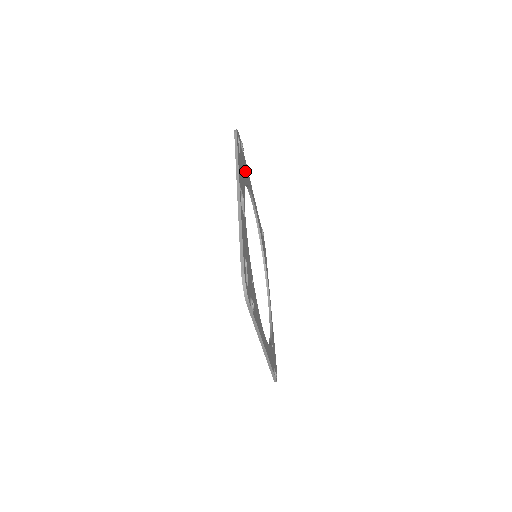
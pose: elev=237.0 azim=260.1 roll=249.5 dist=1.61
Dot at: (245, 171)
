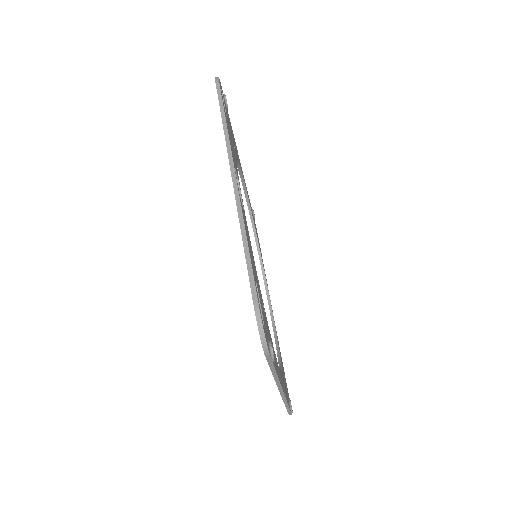
Dot at: occluded
